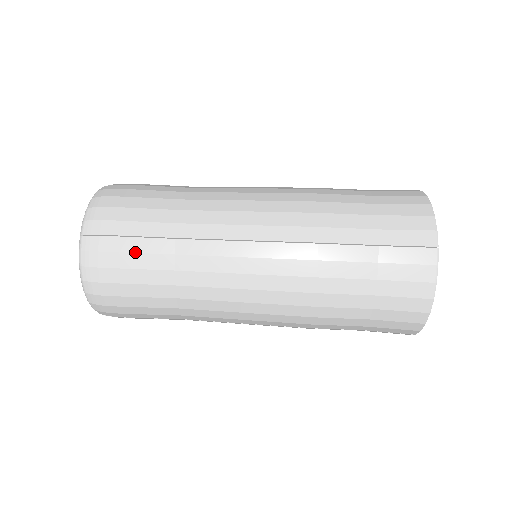
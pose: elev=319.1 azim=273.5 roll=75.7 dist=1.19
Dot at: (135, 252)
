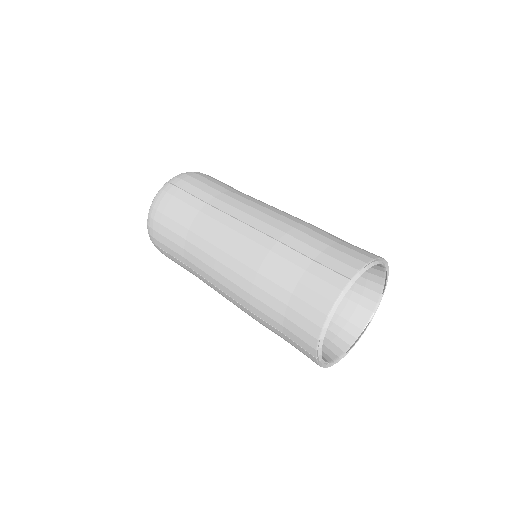
Dot at: (182, 200)
